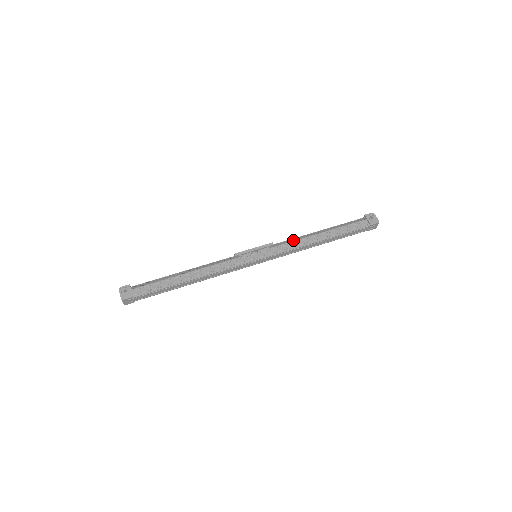
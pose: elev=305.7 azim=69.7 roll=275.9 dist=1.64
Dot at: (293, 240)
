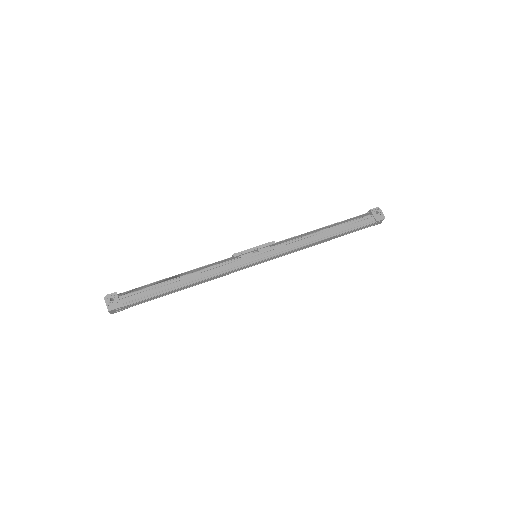
Dot at: (295, 237)
